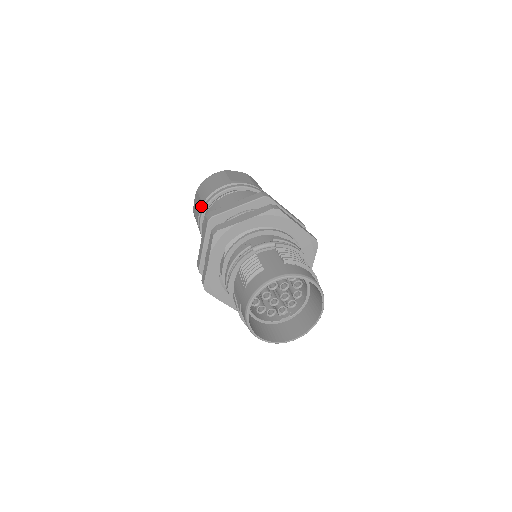
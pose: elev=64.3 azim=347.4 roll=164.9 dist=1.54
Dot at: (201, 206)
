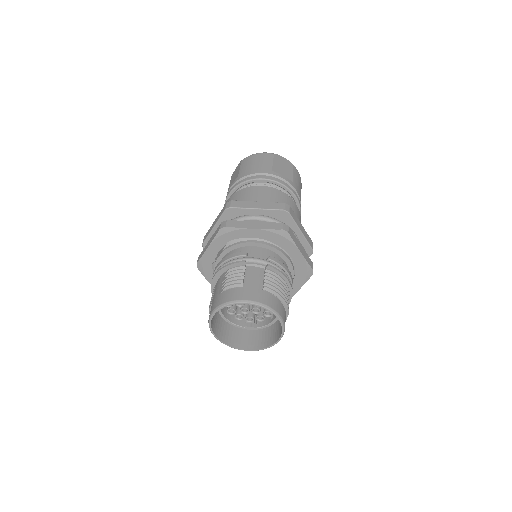
Dot at: (235, 181)
